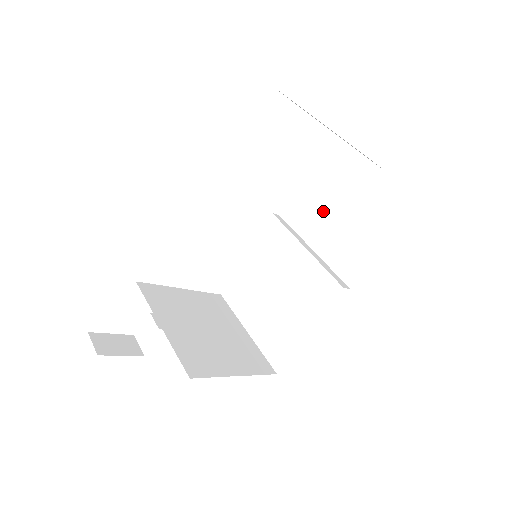
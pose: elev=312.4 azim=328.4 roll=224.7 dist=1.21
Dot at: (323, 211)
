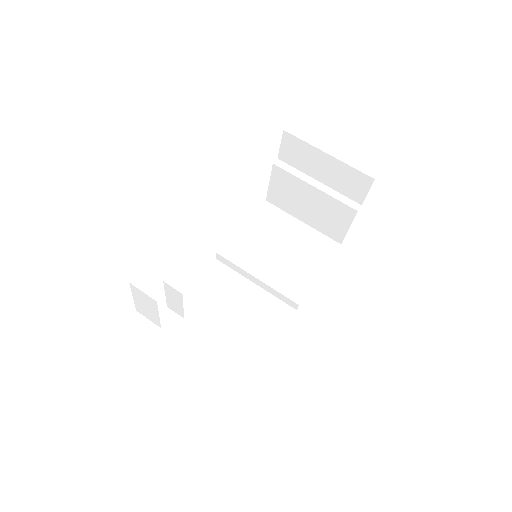
Dot at: (269, 242)
